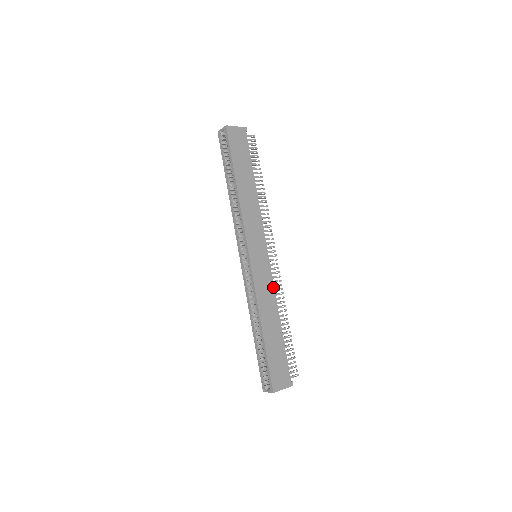
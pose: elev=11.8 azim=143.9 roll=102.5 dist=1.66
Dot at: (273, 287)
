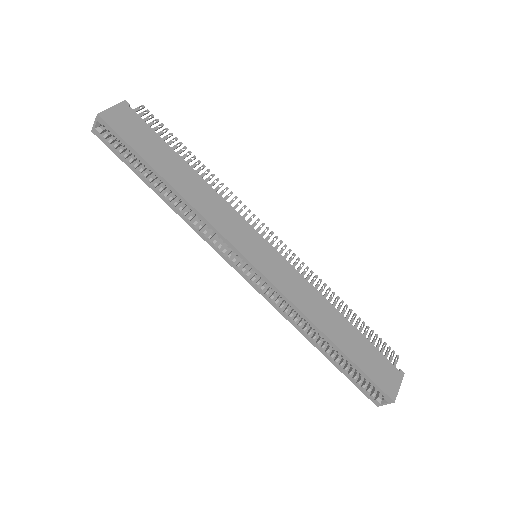
Dot at: (303, 278)
